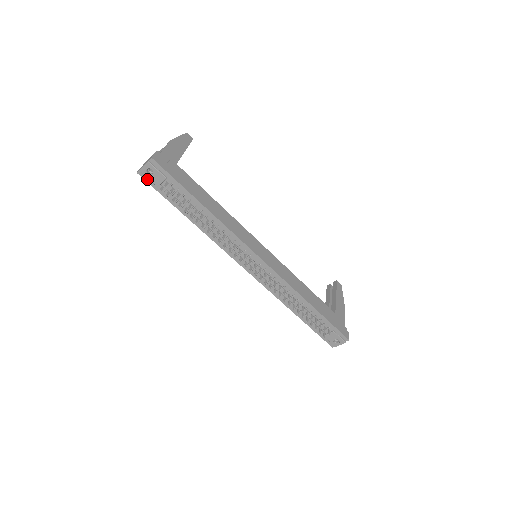
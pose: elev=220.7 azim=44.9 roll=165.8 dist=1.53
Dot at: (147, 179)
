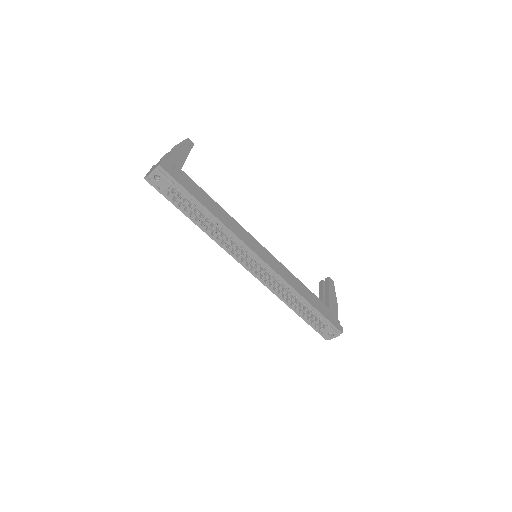
Dot at: (154, 185)
